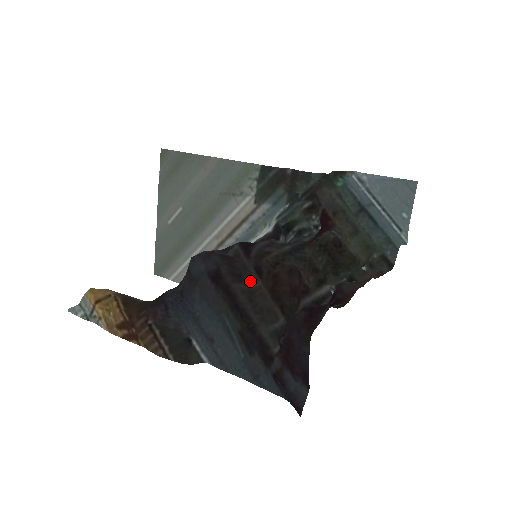
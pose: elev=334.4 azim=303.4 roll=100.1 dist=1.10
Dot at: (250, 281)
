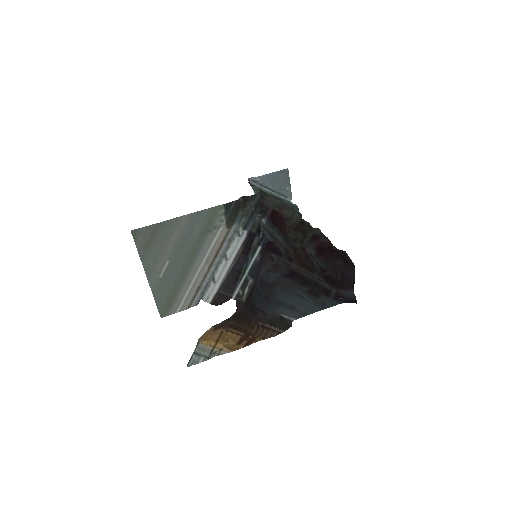
Dot at: occluded
